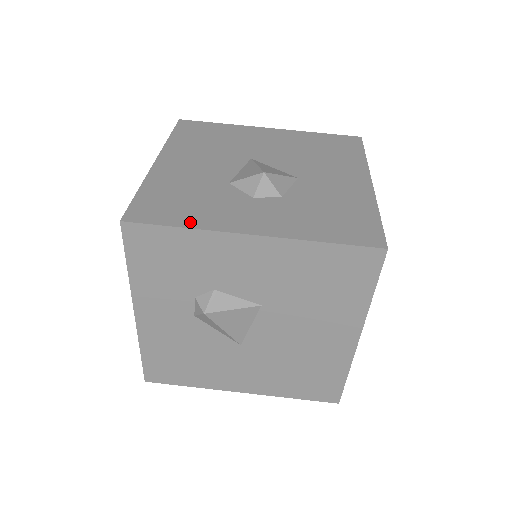
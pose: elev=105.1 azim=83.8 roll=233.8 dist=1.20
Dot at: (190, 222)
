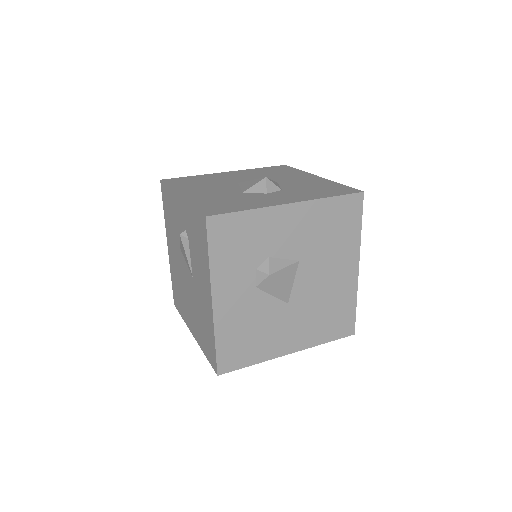
Dot at: (248, 207)
